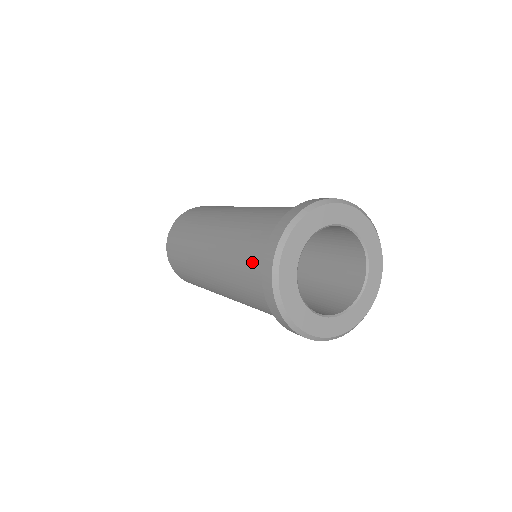
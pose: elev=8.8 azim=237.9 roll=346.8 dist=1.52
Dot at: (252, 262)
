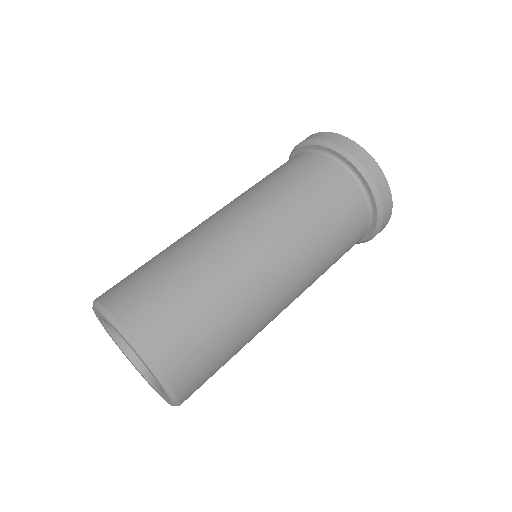
Dot at: (311, 164)
